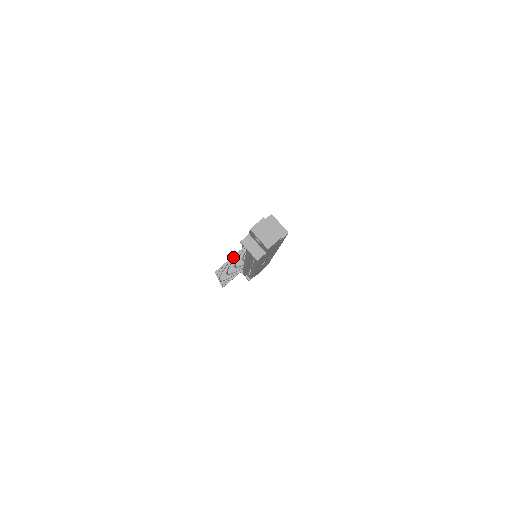
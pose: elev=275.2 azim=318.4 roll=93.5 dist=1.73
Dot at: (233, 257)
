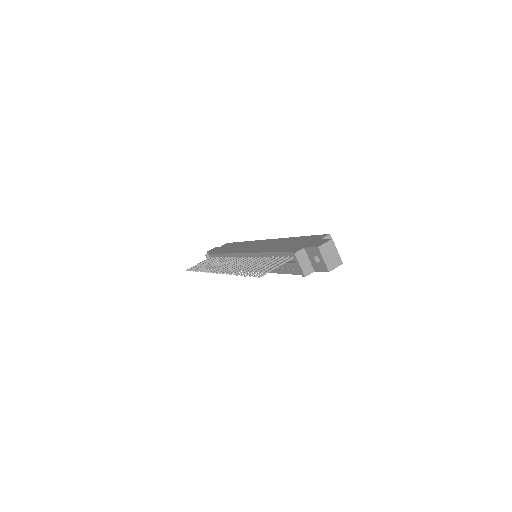
Dot at: occluded
